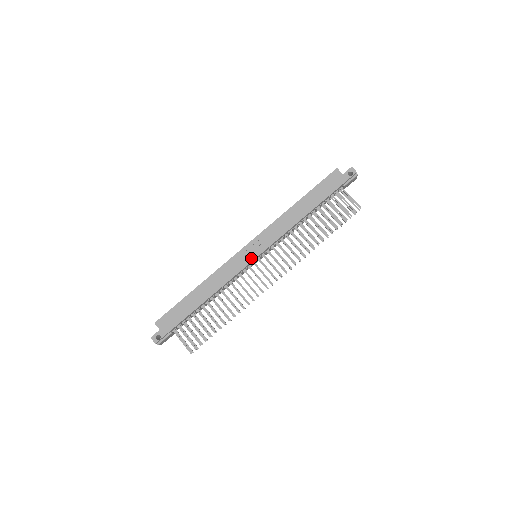
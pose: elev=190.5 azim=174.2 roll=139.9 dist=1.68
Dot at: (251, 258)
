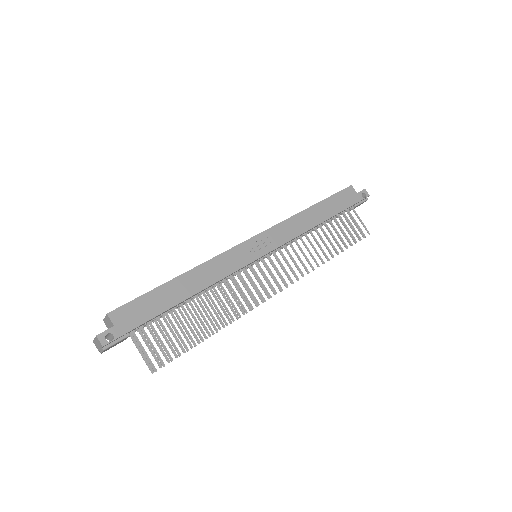
Dot at: (256, 255)
